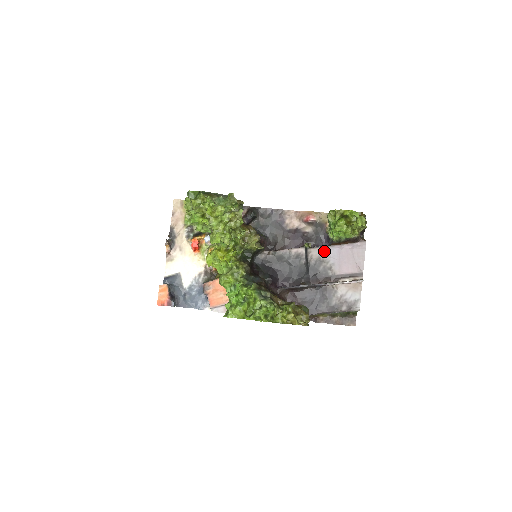
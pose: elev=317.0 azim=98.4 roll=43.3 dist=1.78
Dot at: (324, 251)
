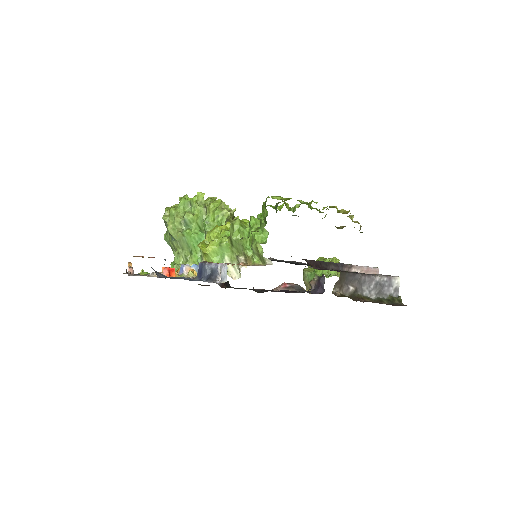
Dot at: occluded
